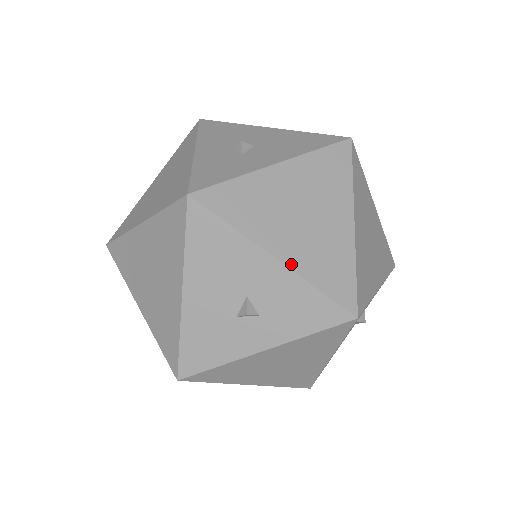
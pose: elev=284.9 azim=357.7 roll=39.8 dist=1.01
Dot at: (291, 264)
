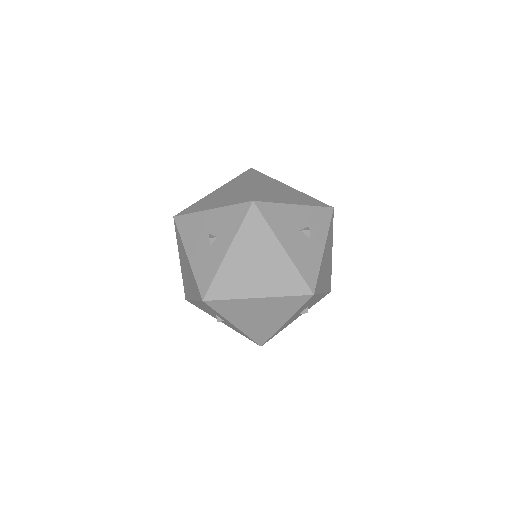
Dot at: (218, 207)
